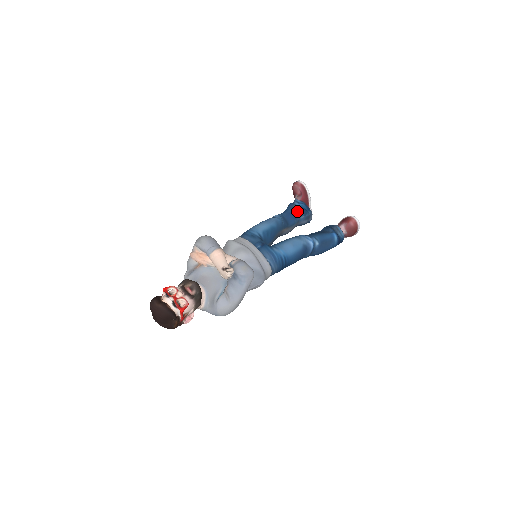
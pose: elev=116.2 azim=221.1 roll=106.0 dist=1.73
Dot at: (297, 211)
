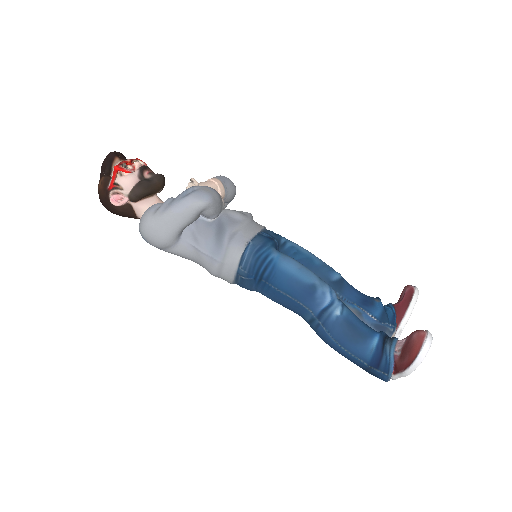
Dot at: (374, 305)
